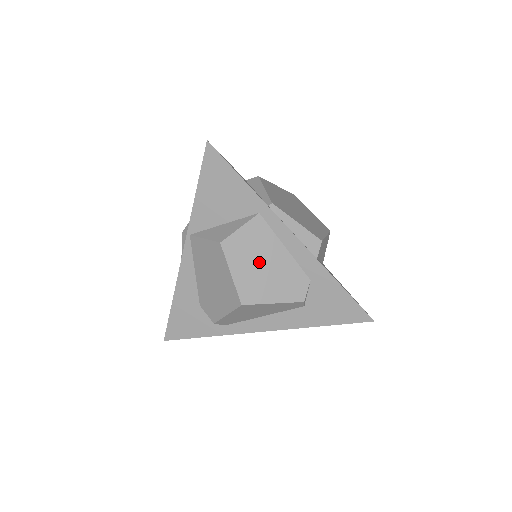
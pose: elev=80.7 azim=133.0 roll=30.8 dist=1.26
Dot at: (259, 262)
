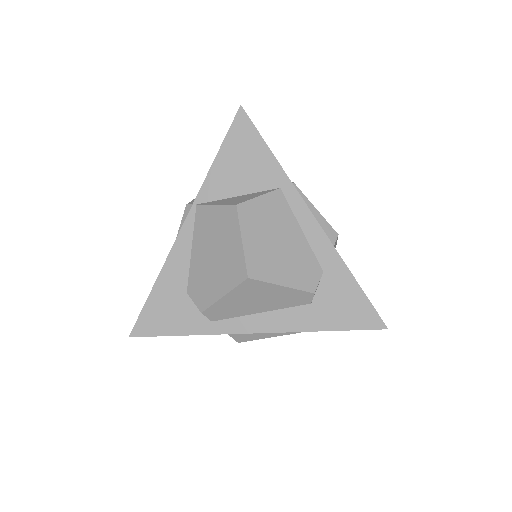
Dot at: (273, 237)
